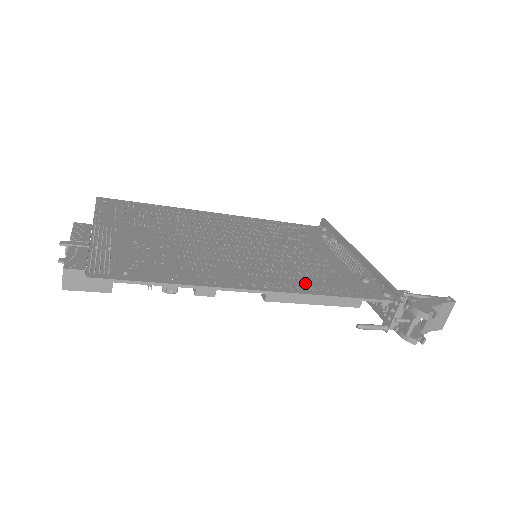
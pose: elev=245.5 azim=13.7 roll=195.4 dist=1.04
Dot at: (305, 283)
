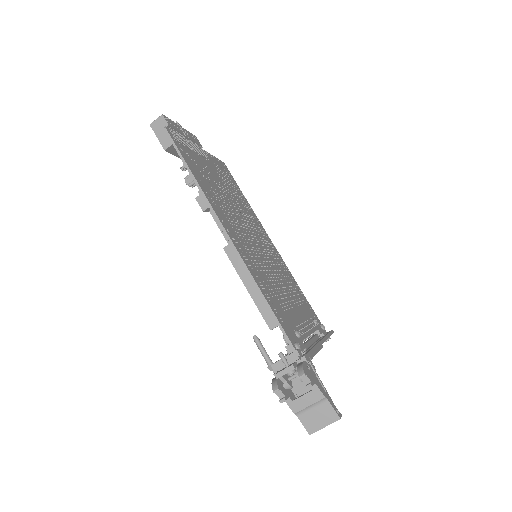
Dot at: (258, 274)
